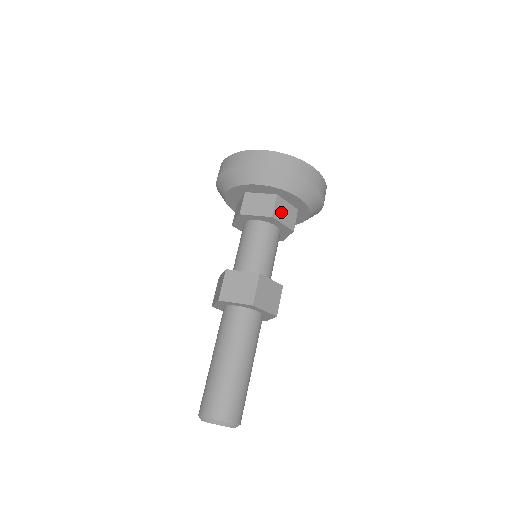
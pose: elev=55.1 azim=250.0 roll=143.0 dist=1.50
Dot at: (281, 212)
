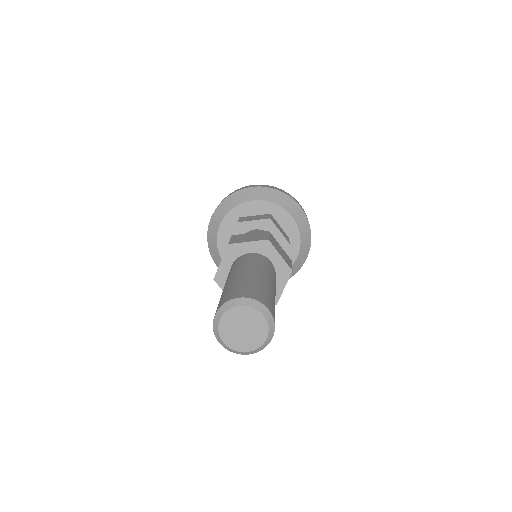
Dot at: (248, 219)
